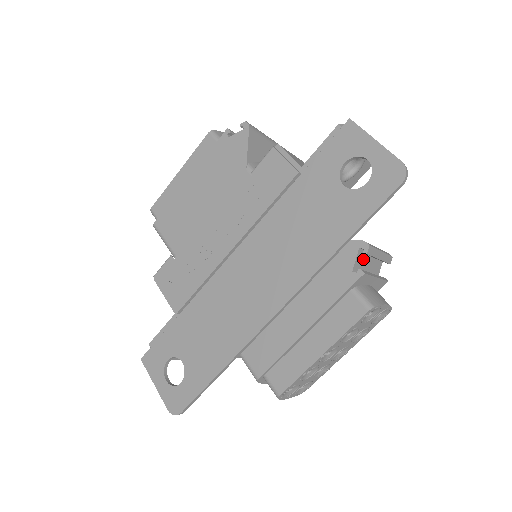
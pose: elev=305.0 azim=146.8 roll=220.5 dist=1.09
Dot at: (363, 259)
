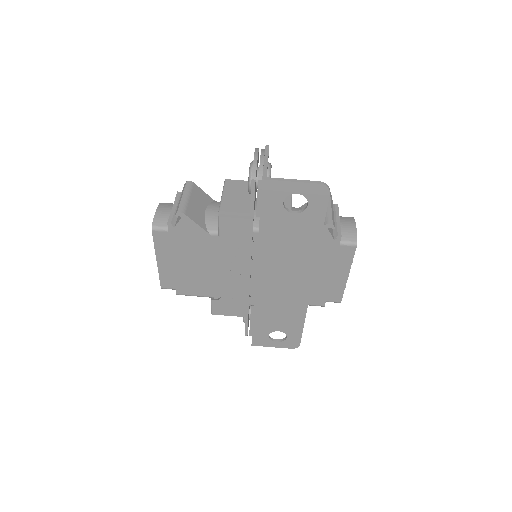
Dot at: occluded
